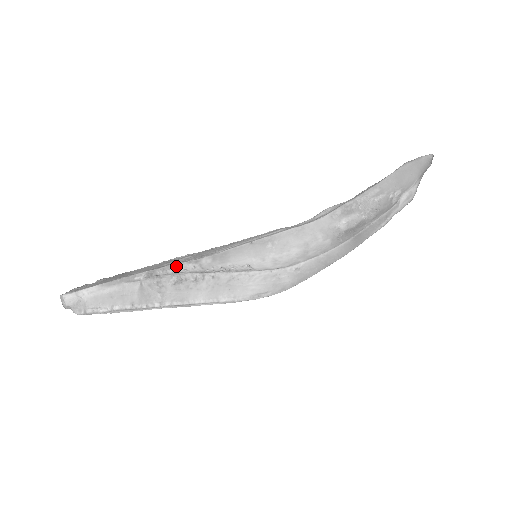
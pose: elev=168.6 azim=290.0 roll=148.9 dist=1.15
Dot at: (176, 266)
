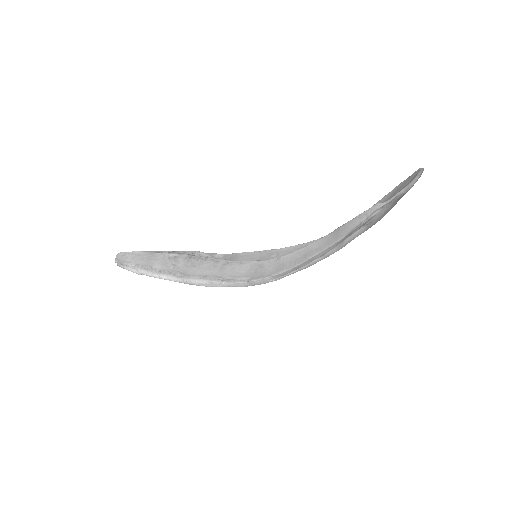
Dot at: (195, 253)
